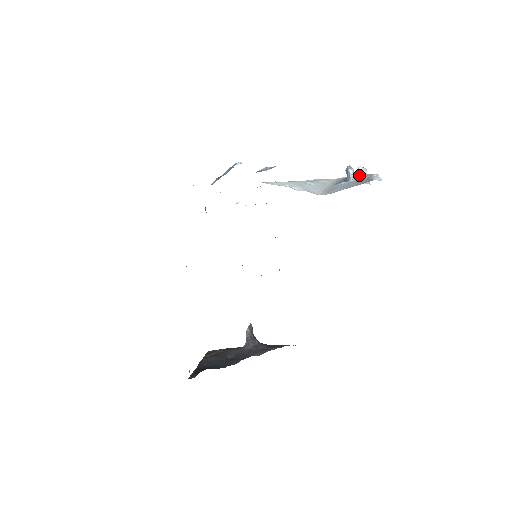
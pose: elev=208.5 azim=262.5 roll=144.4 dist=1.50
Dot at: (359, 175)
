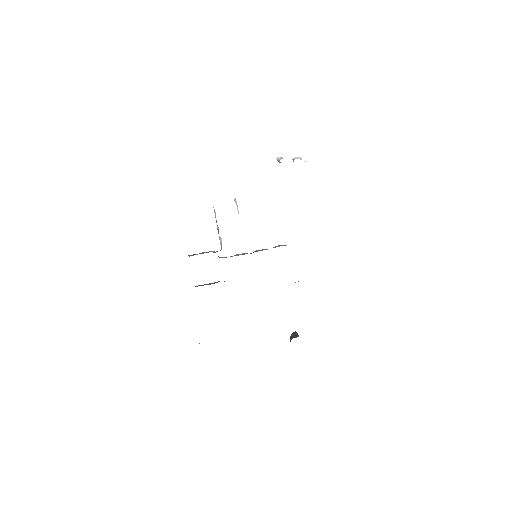
Dot at: occluded
